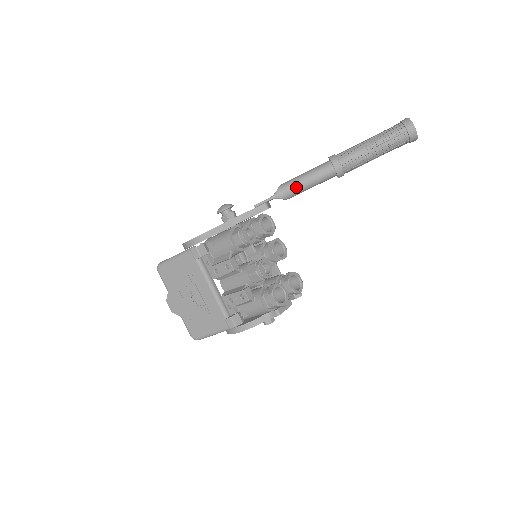
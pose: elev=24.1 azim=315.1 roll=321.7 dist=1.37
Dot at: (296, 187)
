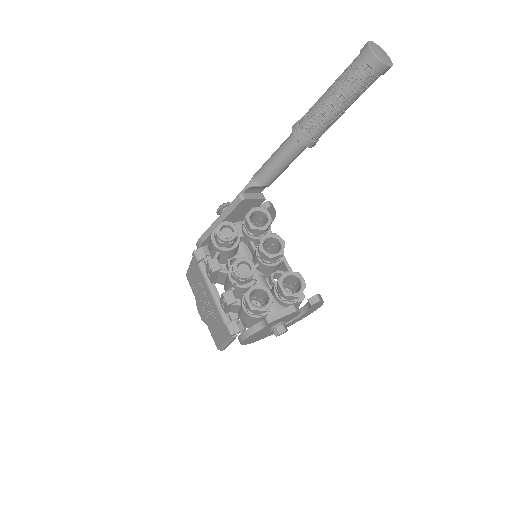
Dot at: (266, 169)
